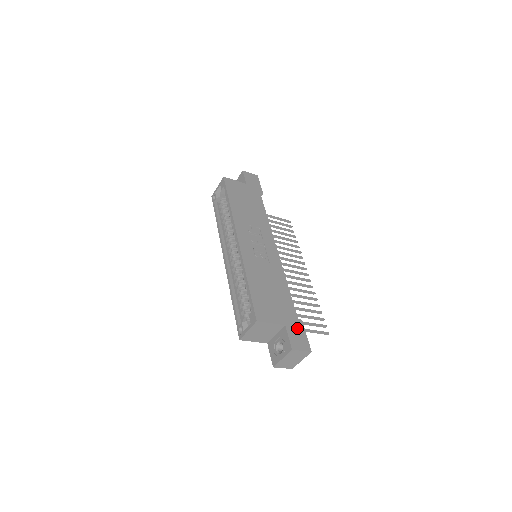
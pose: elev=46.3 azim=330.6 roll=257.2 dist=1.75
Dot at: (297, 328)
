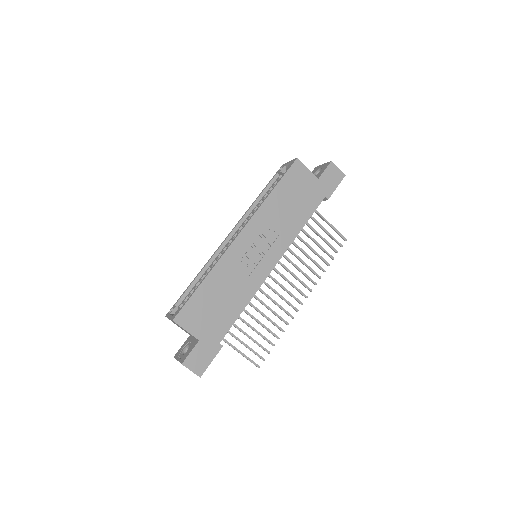
Dot at: (209, 350)
